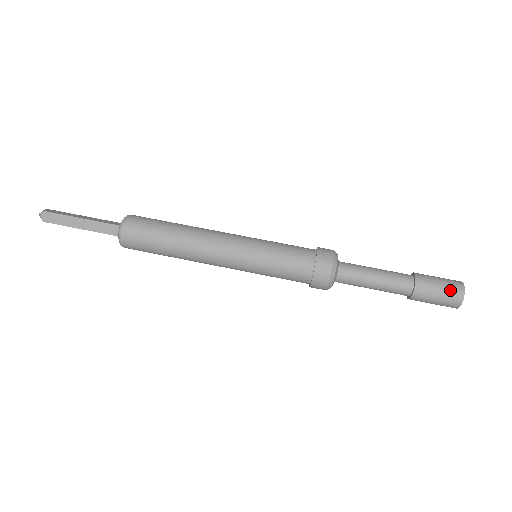
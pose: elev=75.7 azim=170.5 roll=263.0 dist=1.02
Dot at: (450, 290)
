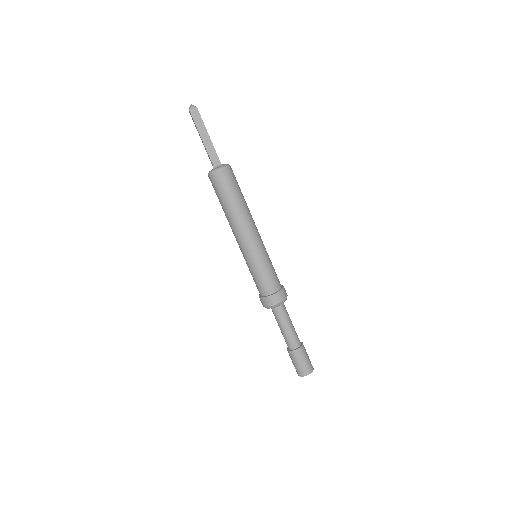
Dot at: (308, 365)
